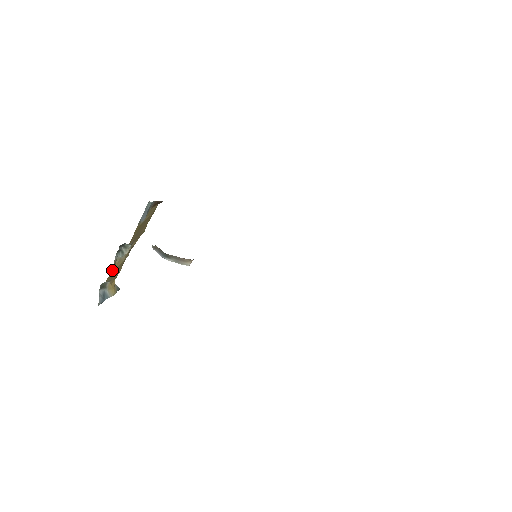
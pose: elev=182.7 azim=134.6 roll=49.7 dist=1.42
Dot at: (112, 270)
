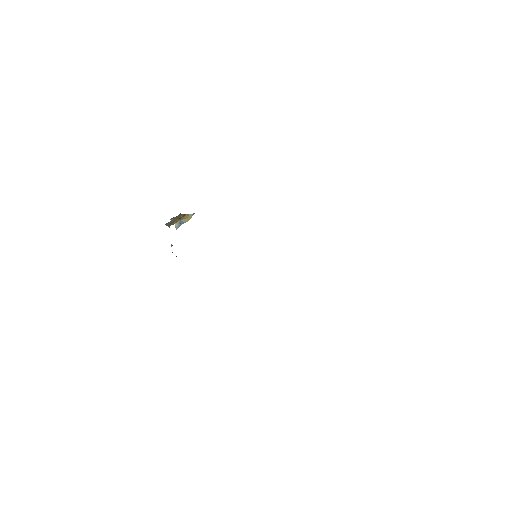
Dot at: (173, 223)
